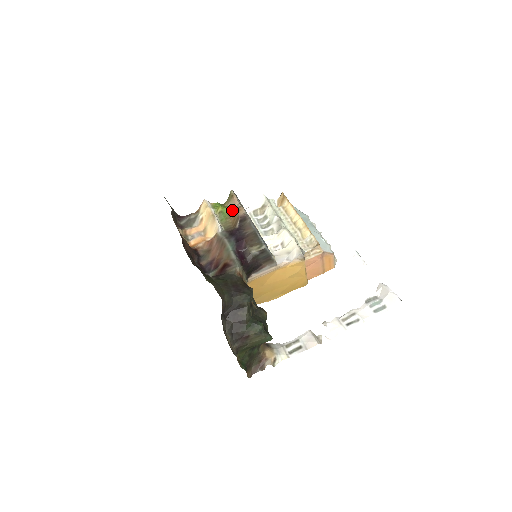
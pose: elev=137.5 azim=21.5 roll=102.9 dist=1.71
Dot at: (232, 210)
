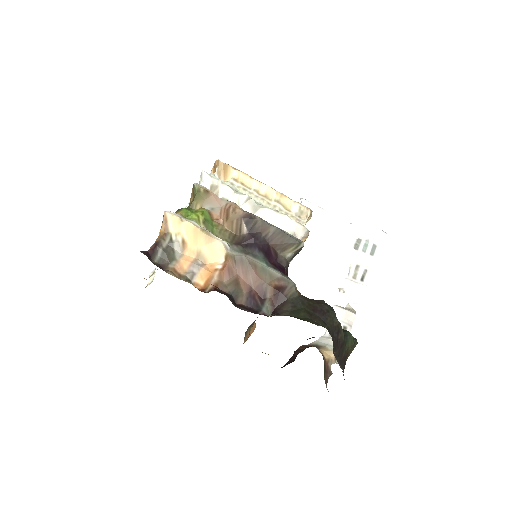
Dot at: (214, 211)
